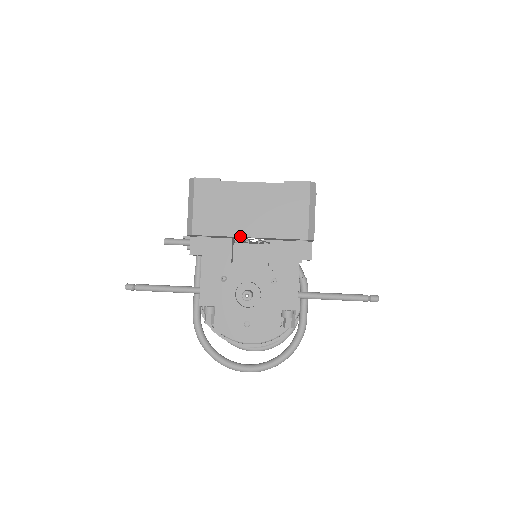
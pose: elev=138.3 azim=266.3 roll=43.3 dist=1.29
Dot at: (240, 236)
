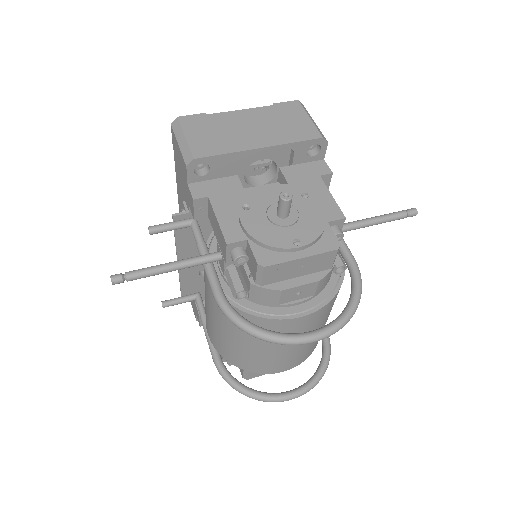
Dot at: (250, 149)
